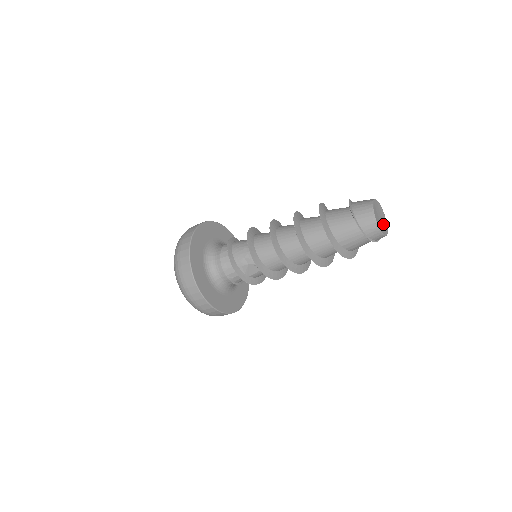
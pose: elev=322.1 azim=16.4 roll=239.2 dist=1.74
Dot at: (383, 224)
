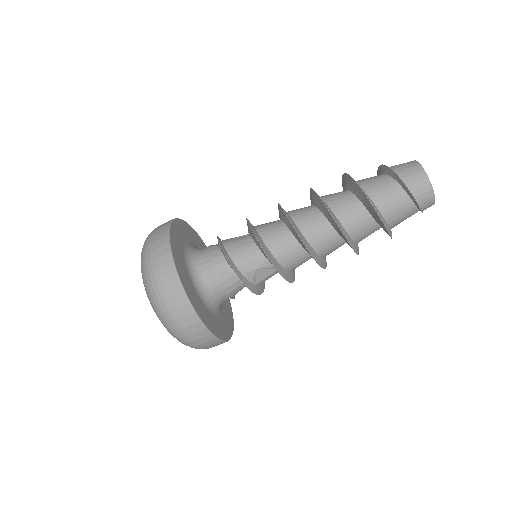
Dot at: occluded
